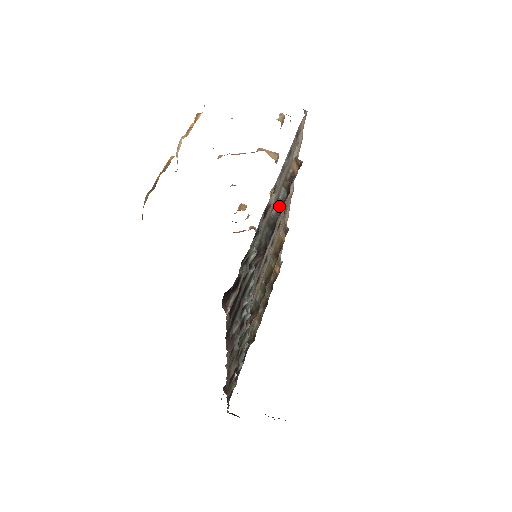
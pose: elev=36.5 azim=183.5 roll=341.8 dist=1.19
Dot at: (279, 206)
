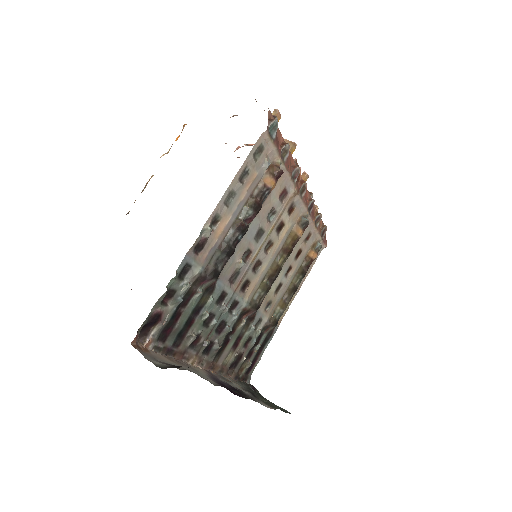
Dot at: (238, 227)
